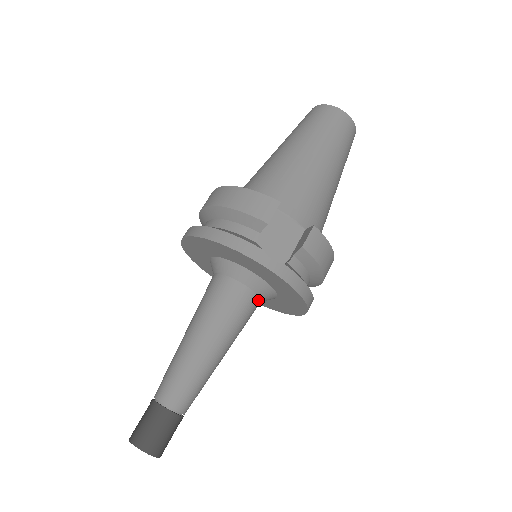
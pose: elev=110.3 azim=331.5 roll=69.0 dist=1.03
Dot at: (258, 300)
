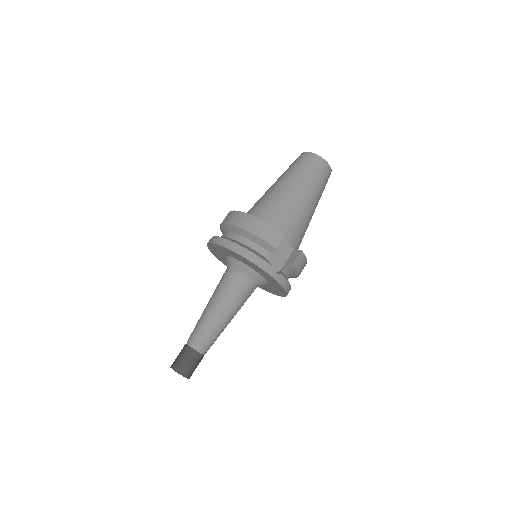
Dot at: (256, 287)
